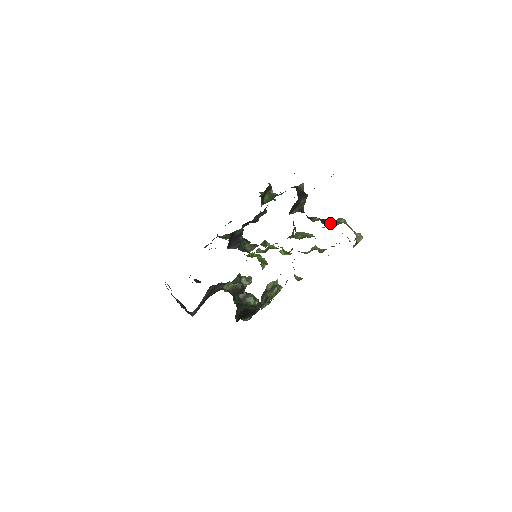
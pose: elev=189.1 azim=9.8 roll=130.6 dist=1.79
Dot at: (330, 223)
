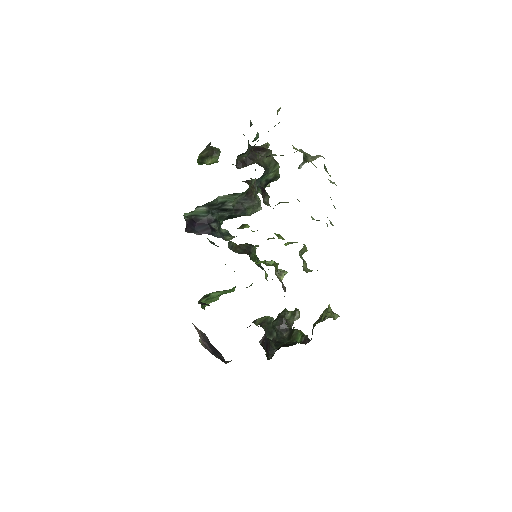
Dot at: (275, 155)
